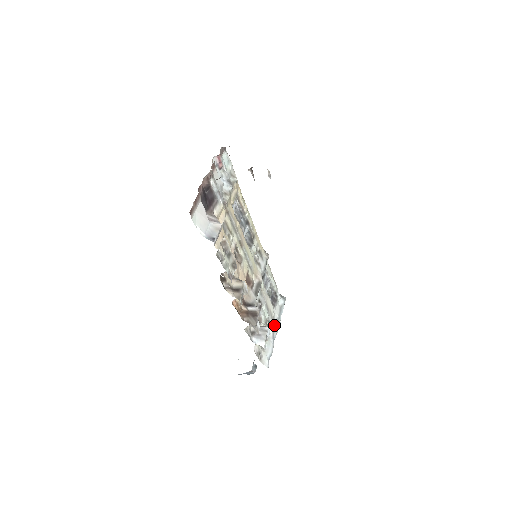
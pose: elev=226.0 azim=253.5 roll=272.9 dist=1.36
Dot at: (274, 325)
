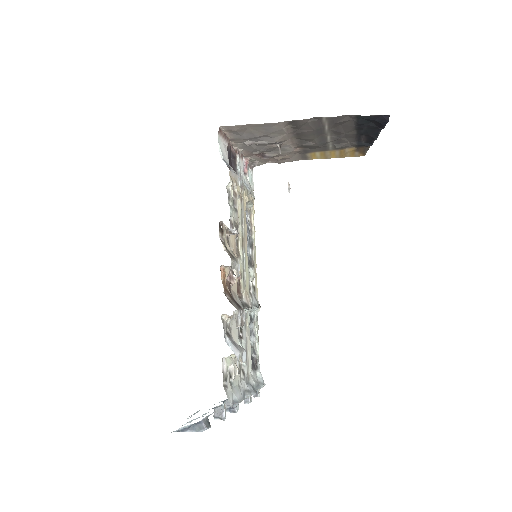
Dot at: (248, 385)
